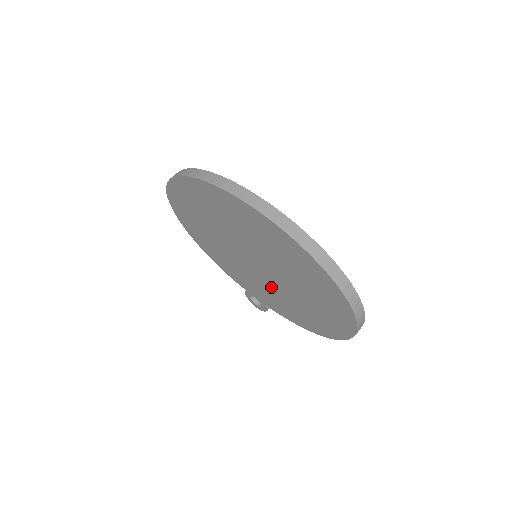
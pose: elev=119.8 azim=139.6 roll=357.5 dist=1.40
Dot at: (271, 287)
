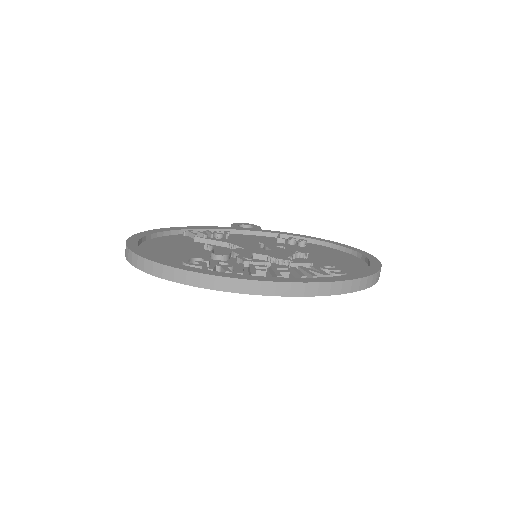
Dot at: occluded
